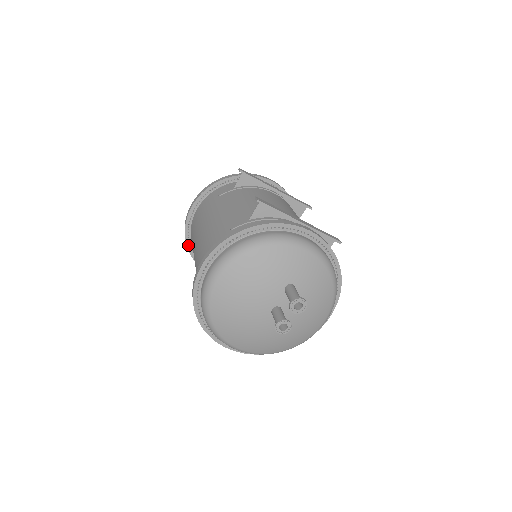
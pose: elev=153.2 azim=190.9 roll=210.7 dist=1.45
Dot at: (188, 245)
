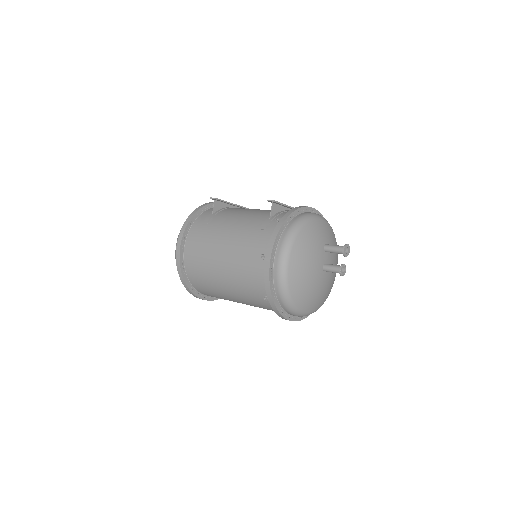
Dot at: (185, 281)
